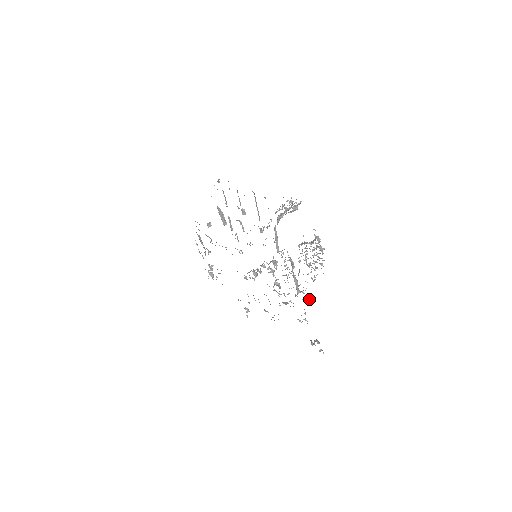
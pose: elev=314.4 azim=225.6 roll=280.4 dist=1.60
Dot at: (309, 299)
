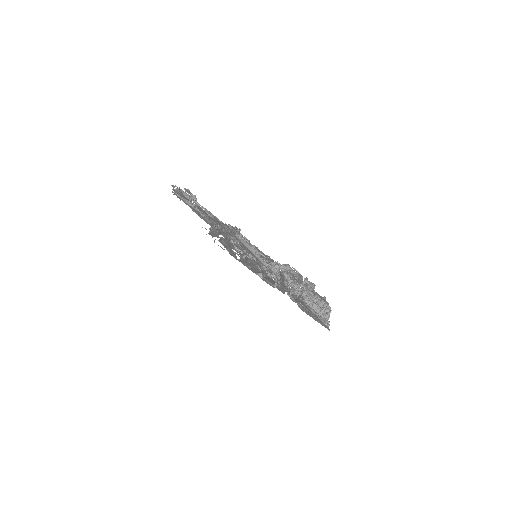
Dot at: (308, 286)
